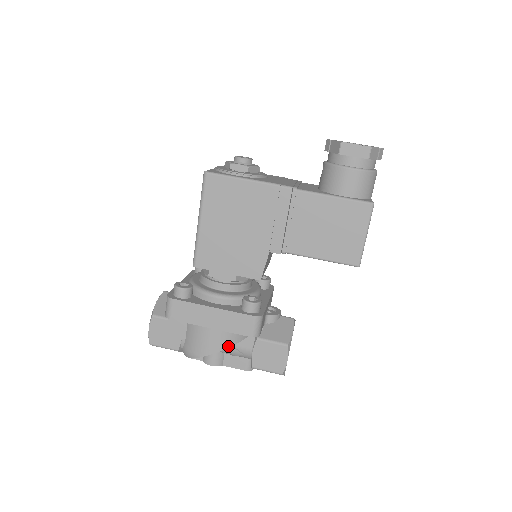
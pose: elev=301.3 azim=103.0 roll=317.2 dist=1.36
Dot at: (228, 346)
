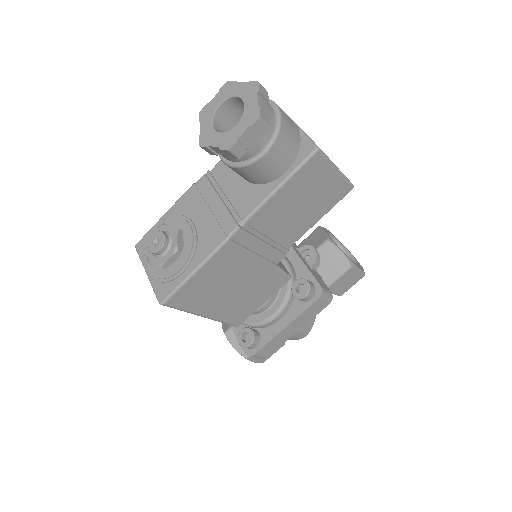
Dot at: occluded
